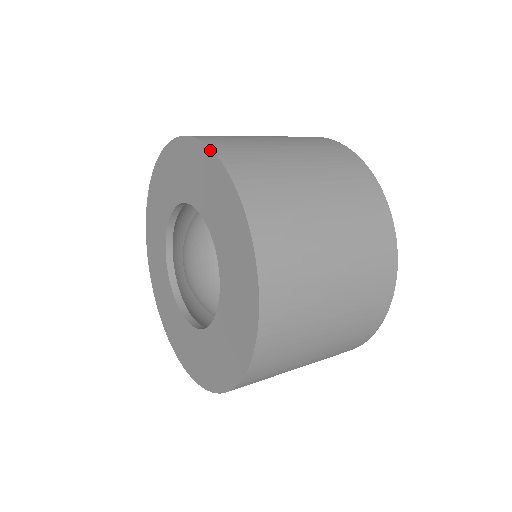
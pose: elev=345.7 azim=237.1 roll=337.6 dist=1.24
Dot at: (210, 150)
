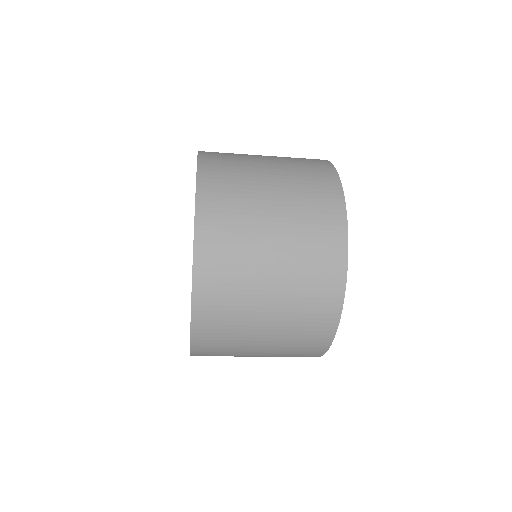
Dot at: occluded
